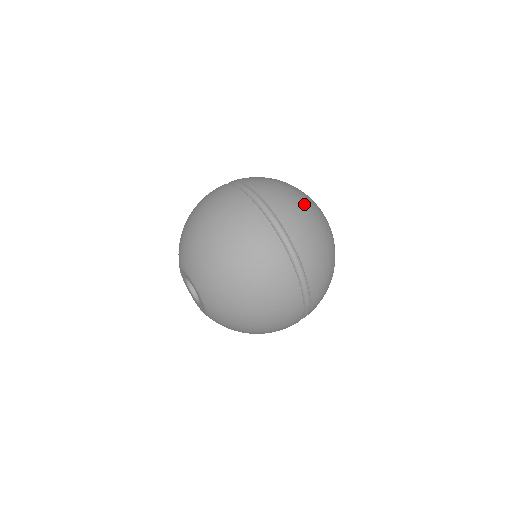
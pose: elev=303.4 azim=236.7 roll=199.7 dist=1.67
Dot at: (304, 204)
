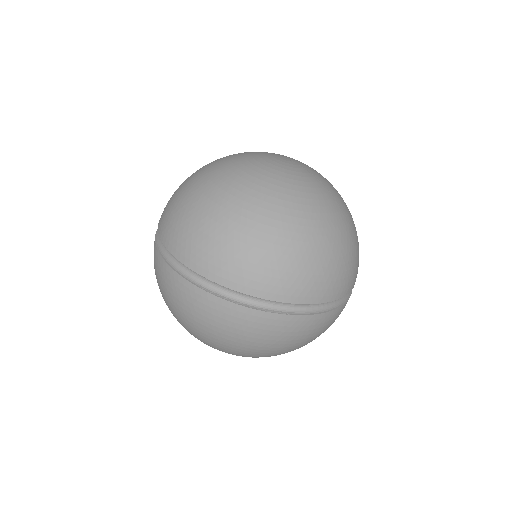
Dot at: (276, 240)
